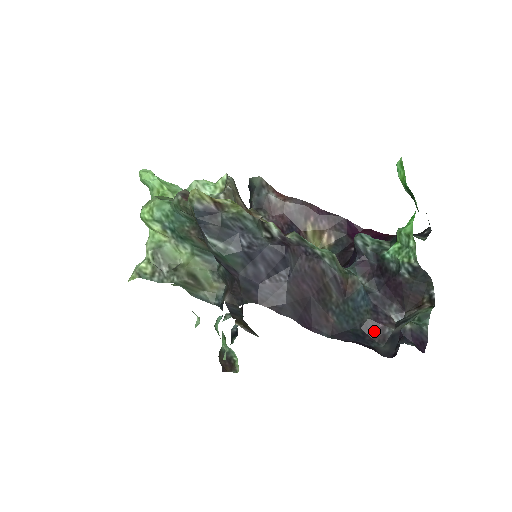
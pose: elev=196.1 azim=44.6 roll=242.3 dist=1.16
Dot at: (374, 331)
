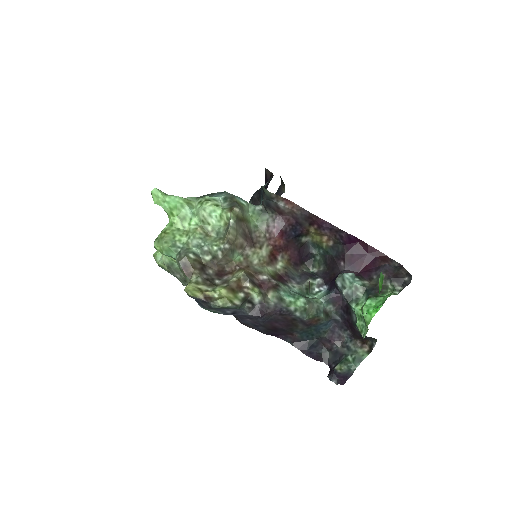
Dot at: (326, 343)
